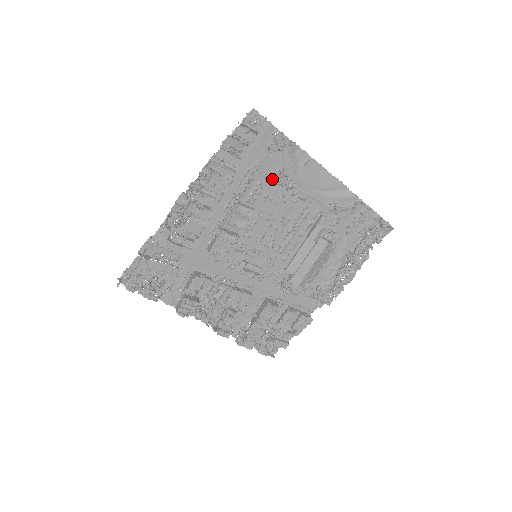
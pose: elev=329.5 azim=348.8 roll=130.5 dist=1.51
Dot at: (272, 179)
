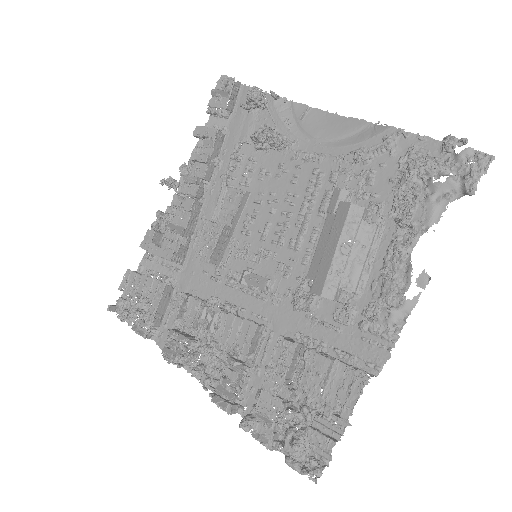
Dot at: (252, 138)
